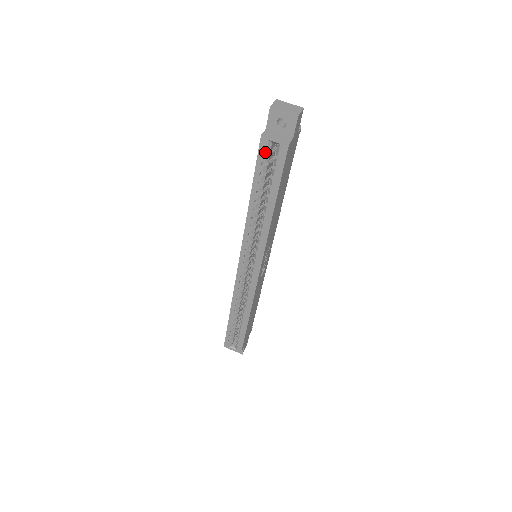
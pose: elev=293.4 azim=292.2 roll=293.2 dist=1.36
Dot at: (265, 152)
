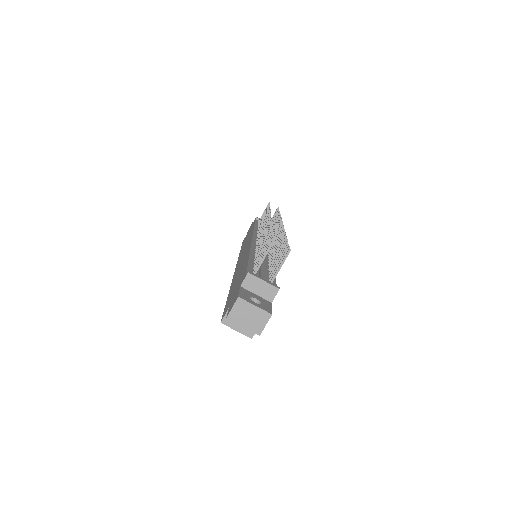
Dot at: occluded
